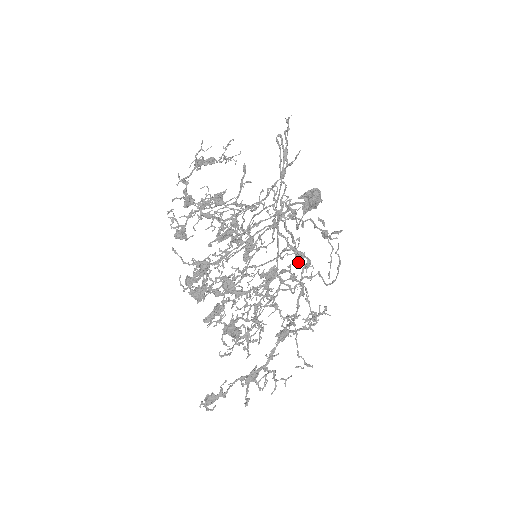
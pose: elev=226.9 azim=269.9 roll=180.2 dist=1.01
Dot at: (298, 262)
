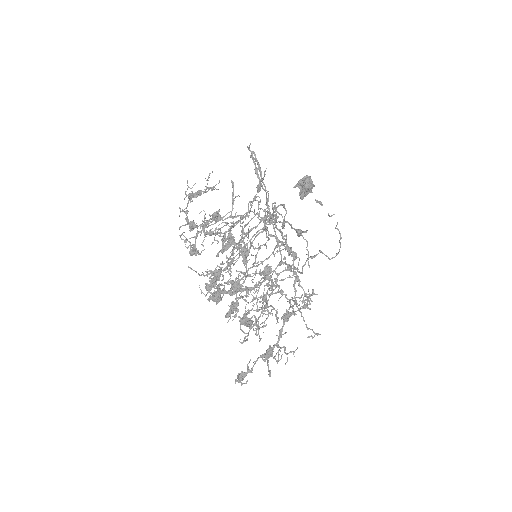
Dot at: occluded
